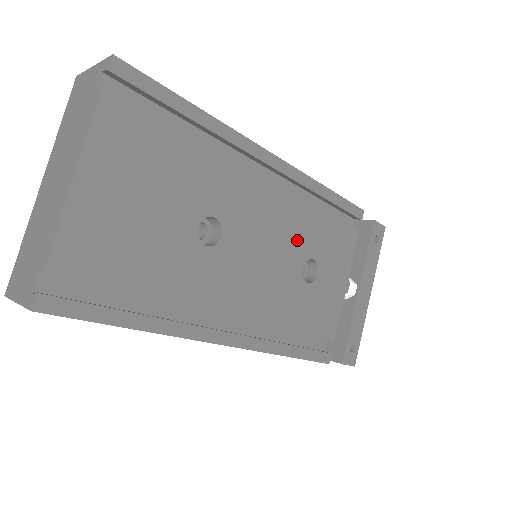
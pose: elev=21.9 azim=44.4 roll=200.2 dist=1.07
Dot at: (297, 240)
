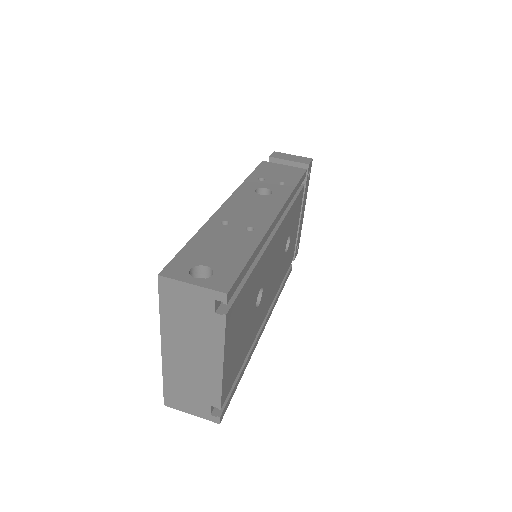
Dot at: (284, 239)
